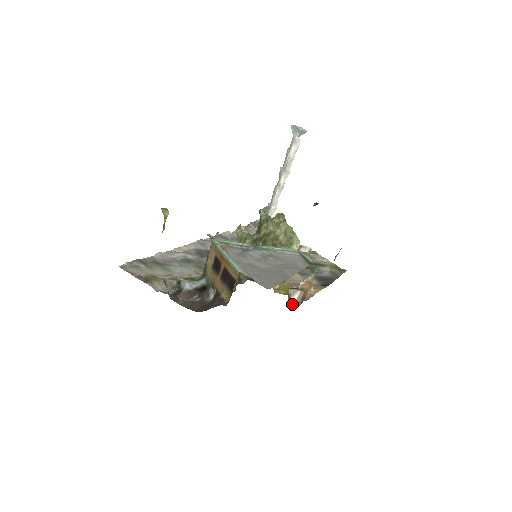
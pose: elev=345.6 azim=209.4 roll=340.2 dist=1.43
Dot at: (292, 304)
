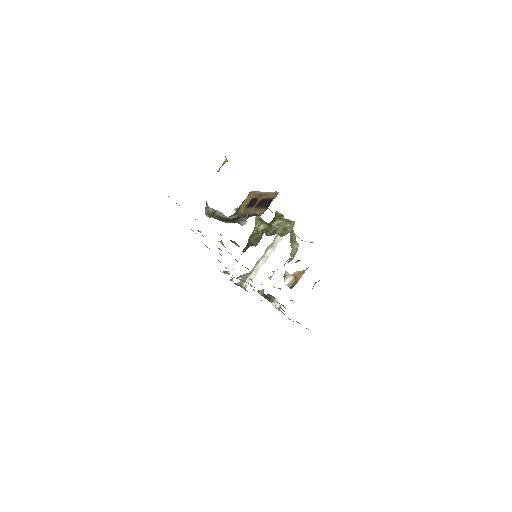
Dot at: (285, 283)
